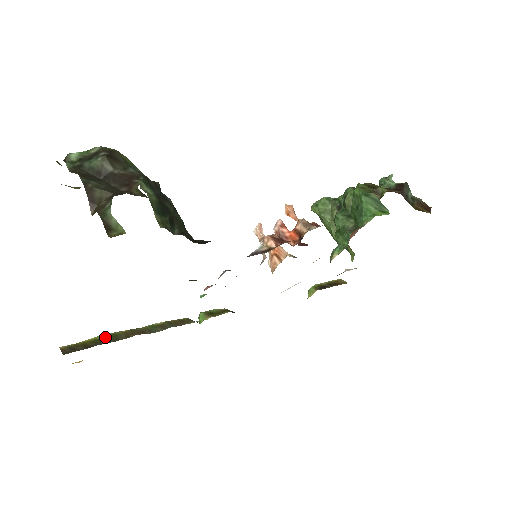
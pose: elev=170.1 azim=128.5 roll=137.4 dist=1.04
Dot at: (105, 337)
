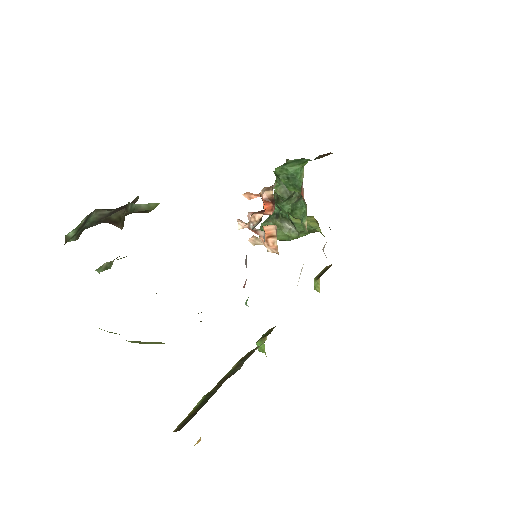
Dot at: (202, 401)
